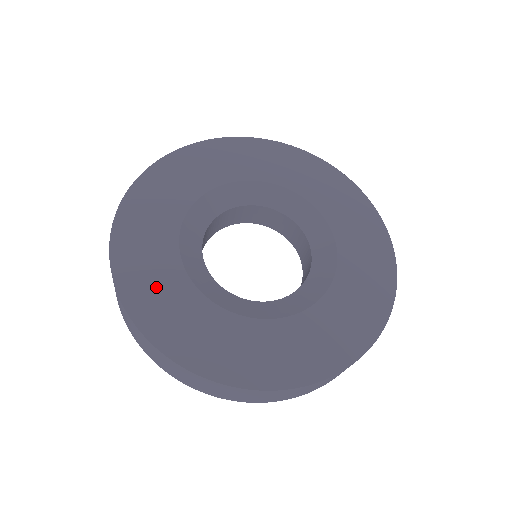
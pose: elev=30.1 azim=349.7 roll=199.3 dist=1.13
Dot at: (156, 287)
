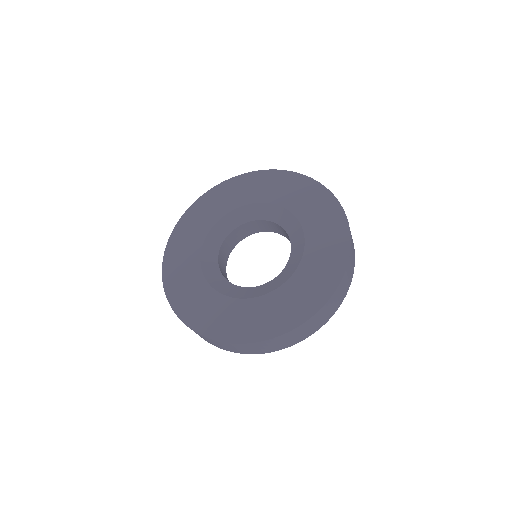
Dot at: (183, 250)
